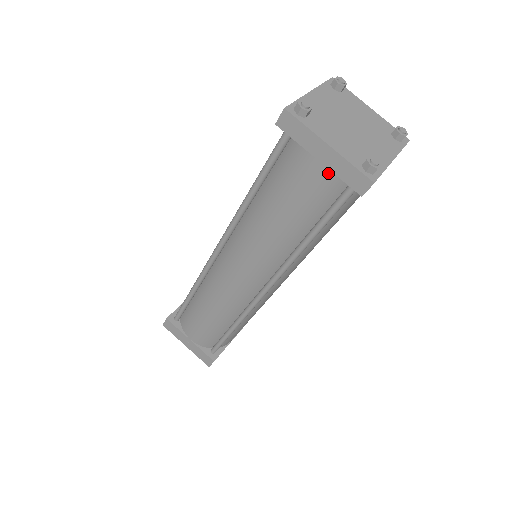
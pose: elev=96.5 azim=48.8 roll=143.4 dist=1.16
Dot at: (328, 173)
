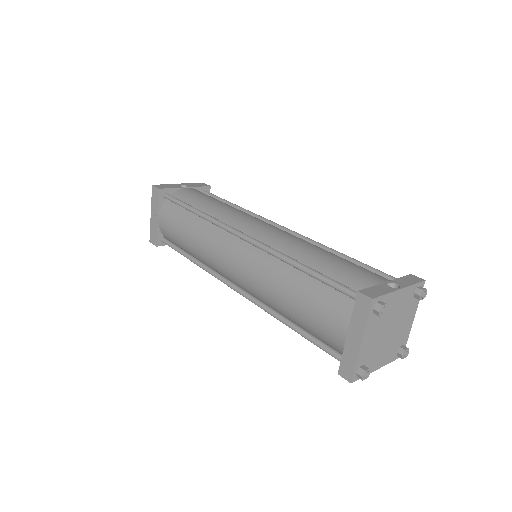
Dot at: (342, 342)
